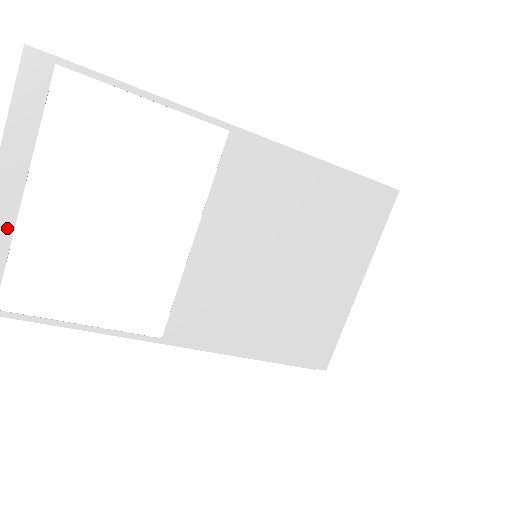
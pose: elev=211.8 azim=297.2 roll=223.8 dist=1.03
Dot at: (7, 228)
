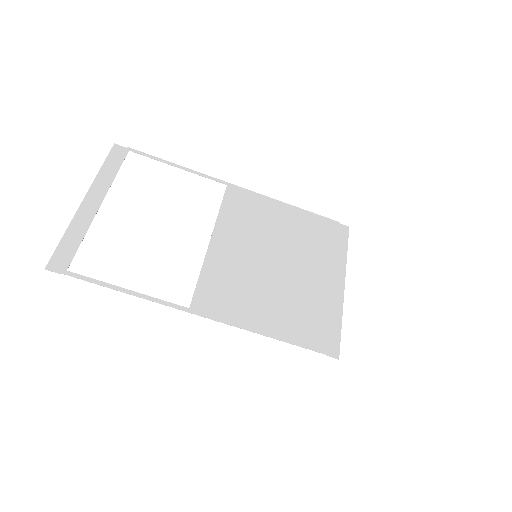
Dot at: (87, 223)
